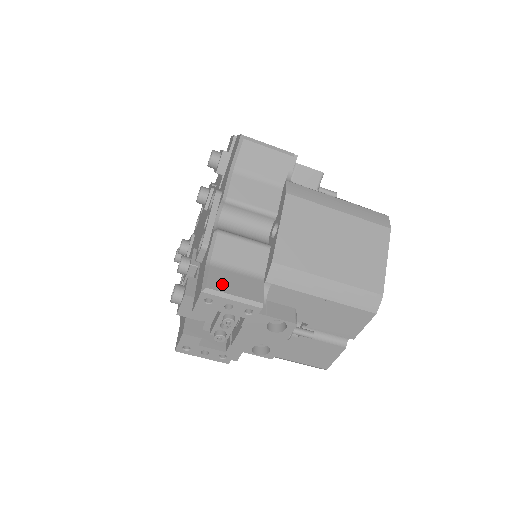
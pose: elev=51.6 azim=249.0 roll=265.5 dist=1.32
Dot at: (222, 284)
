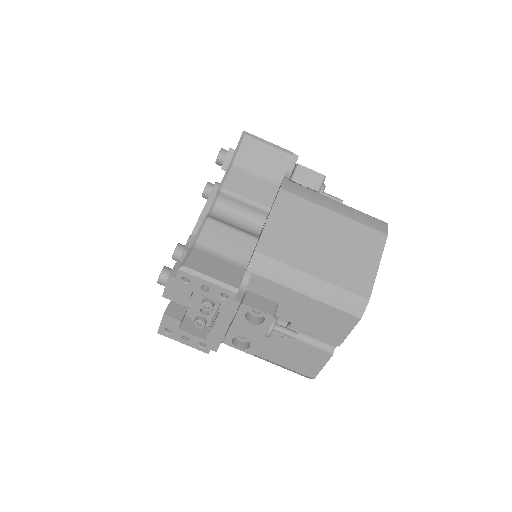
Dot at: (201, 265)
